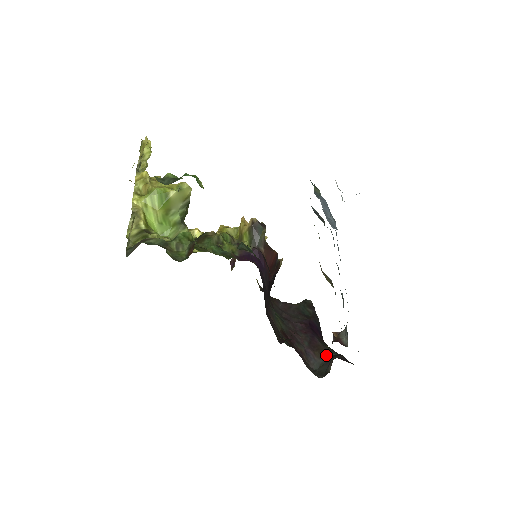
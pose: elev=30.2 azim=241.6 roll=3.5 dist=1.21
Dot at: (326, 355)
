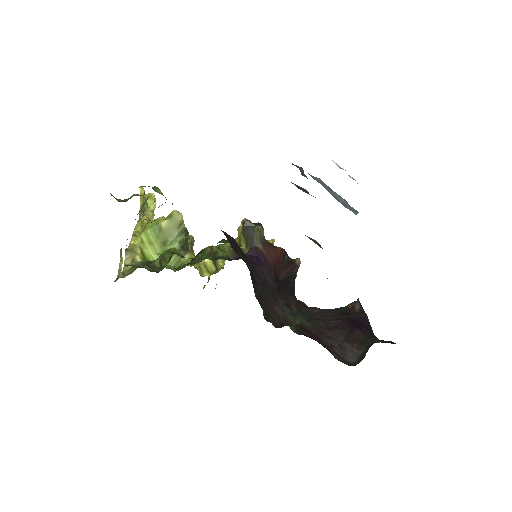
Dot at: (368, 344)
